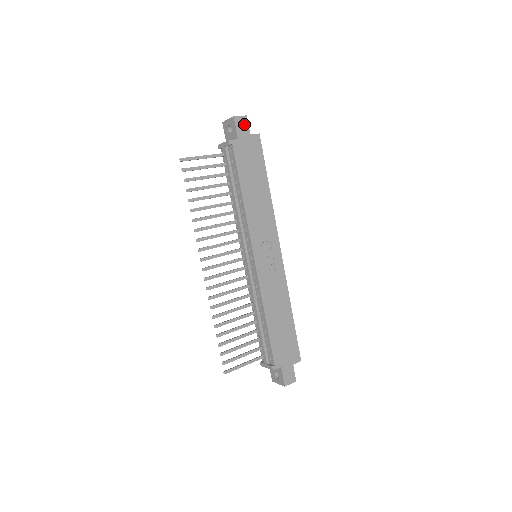
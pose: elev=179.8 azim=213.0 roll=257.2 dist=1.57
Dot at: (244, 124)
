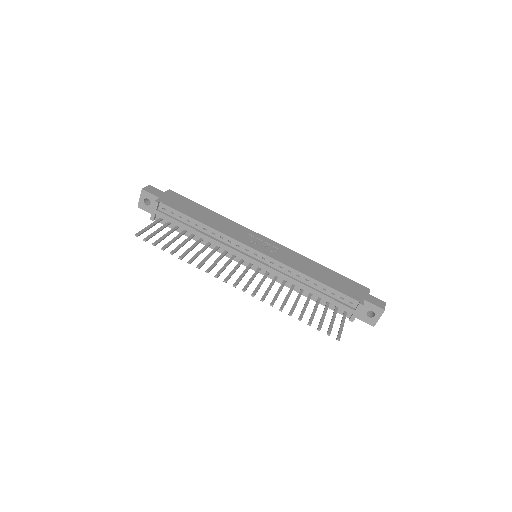
Dot at: (153, 189)
